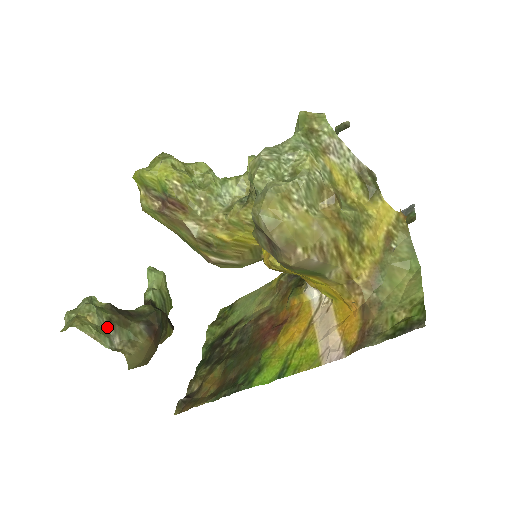
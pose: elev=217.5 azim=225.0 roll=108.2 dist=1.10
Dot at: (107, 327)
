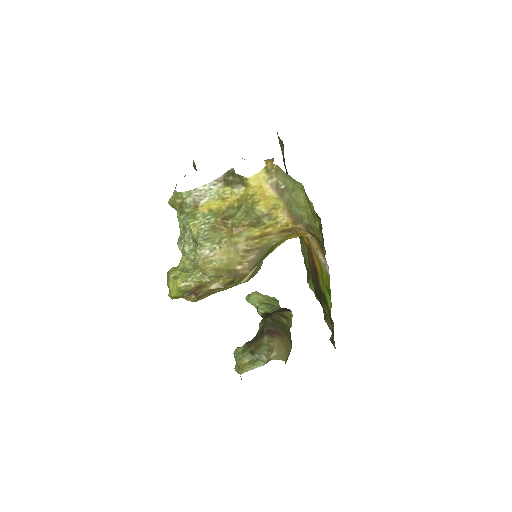
Dot at: (254, 357)
